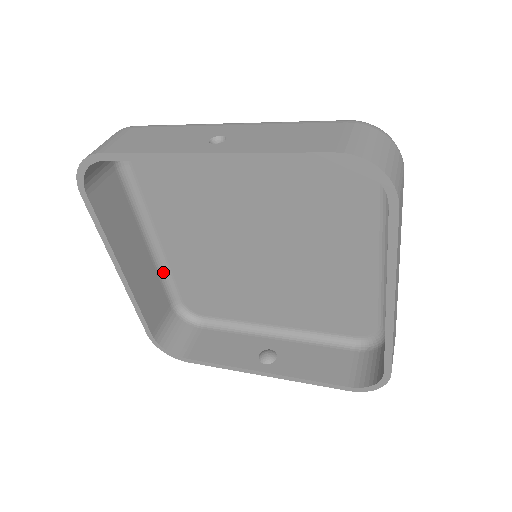
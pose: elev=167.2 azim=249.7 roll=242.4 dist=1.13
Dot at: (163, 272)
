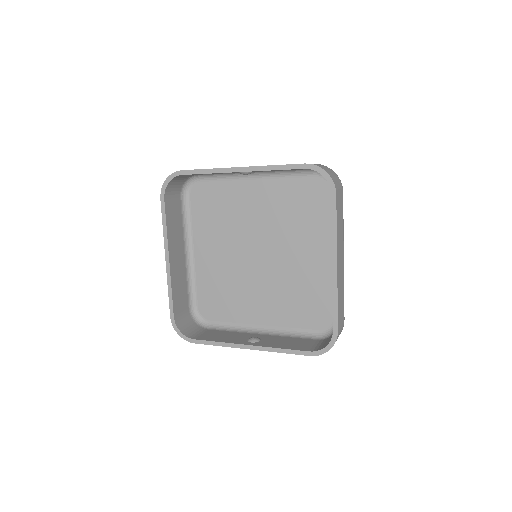
Dot at: (190, 279)
